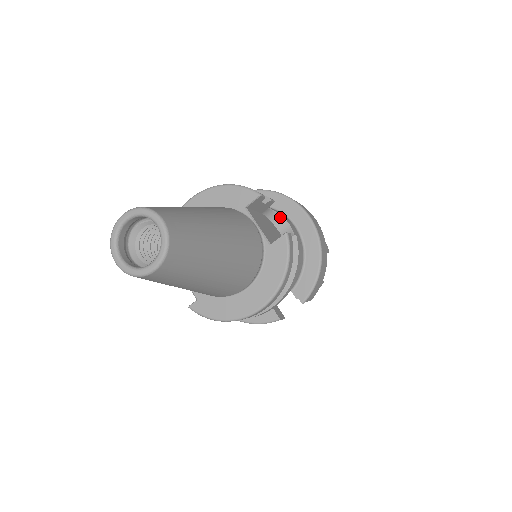
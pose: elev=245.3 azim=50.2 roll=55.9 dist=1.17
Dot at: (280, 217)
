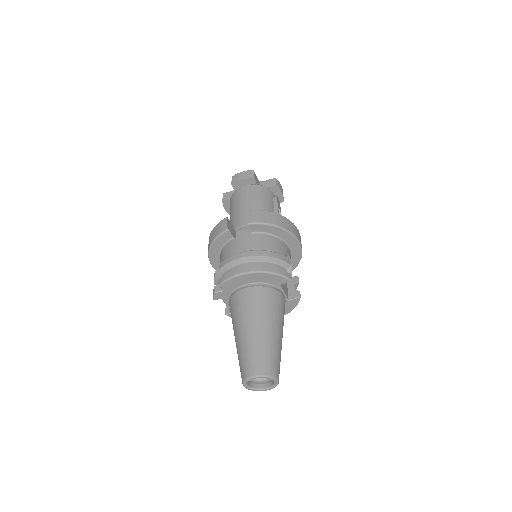
Dot at: (286, 255)
